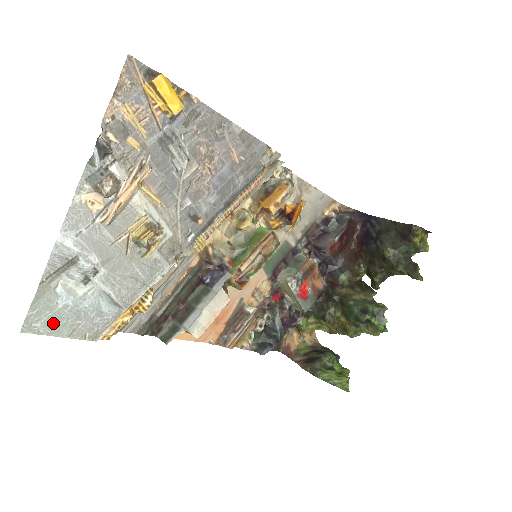
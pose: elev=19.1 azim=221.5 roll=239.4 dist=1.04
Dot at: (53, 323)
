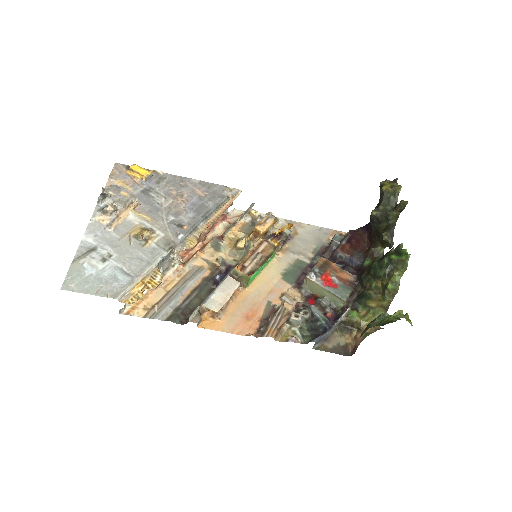
Dot at: (83, 285)
